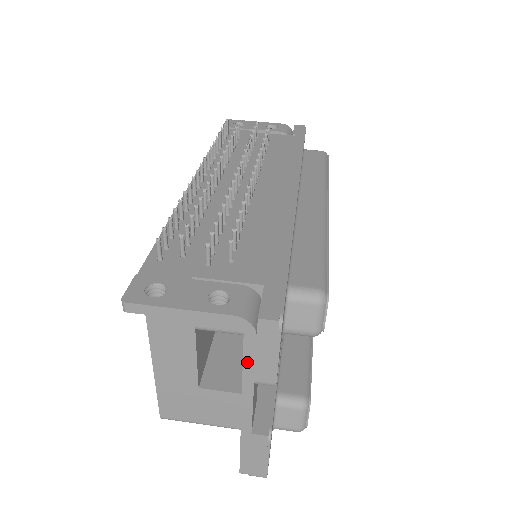
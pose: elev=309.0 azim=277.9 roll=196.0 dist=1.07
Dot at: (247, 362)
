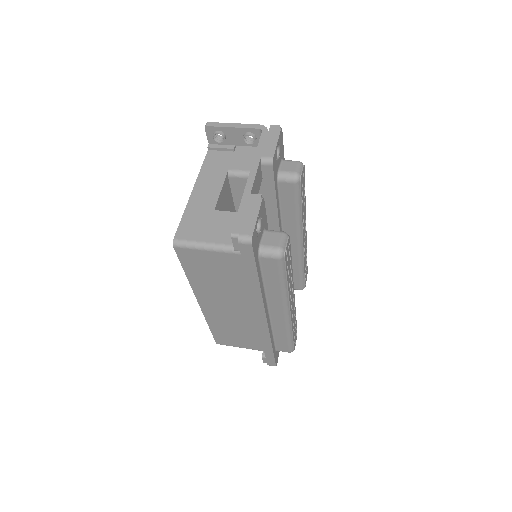
Dot at: (260, 146)
